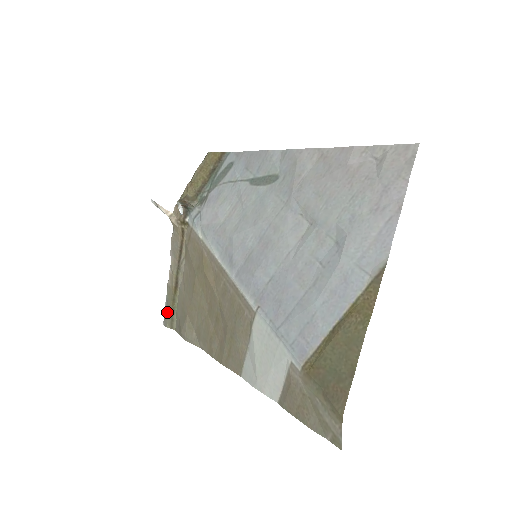
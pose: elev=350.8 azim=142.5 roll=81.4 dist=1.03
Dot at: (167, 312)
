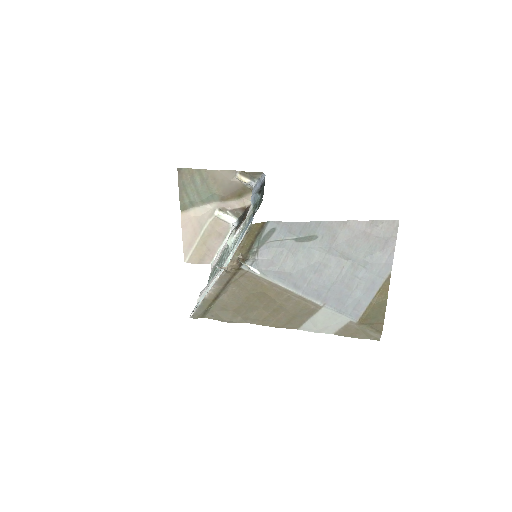
Dot at: (200, 312)
